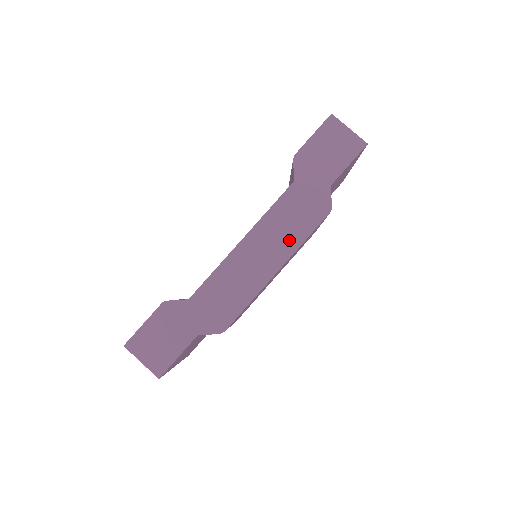
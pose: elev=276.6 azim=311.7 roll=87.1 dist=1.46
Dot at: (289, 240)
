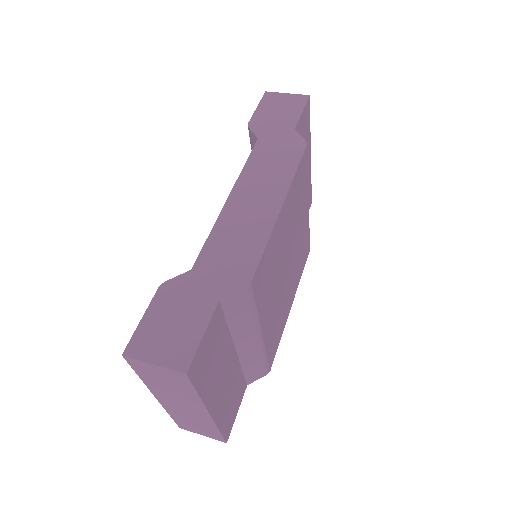
Dot at: (279, 178)
